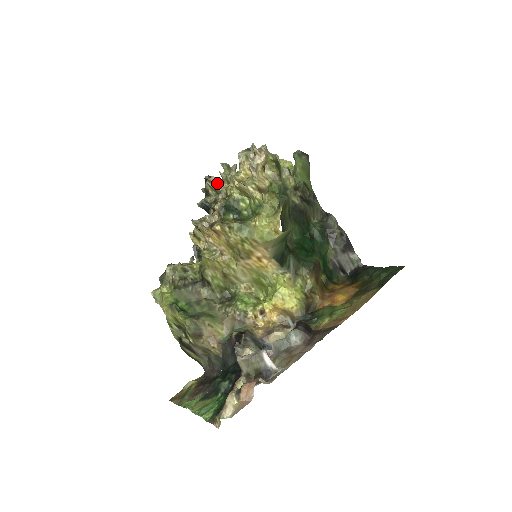
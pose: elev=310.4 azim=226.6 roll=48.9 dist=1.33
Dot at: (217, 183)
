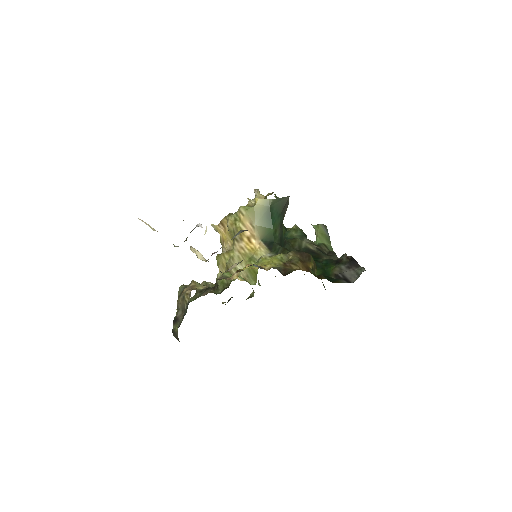
Dot at: occluded
